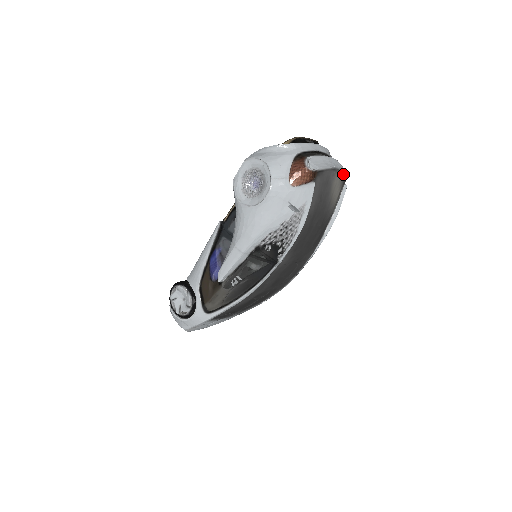
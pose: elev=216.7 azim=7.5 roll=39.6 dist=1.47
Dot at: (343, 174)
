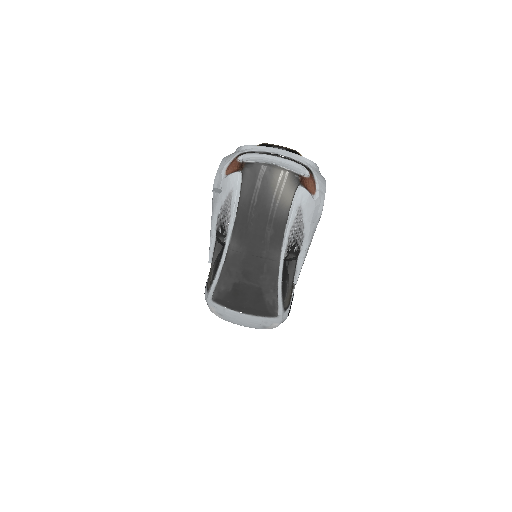
Dot at: (293, 174)
